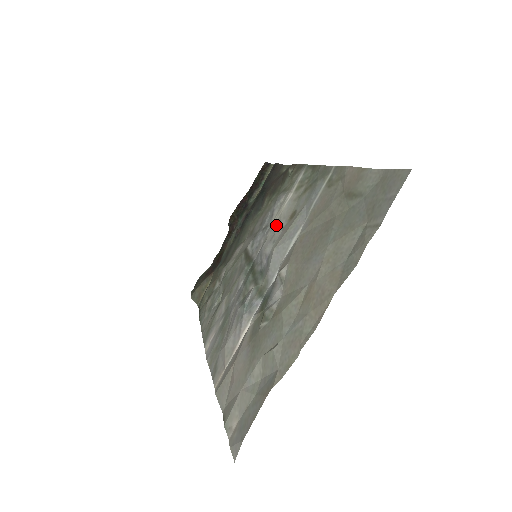
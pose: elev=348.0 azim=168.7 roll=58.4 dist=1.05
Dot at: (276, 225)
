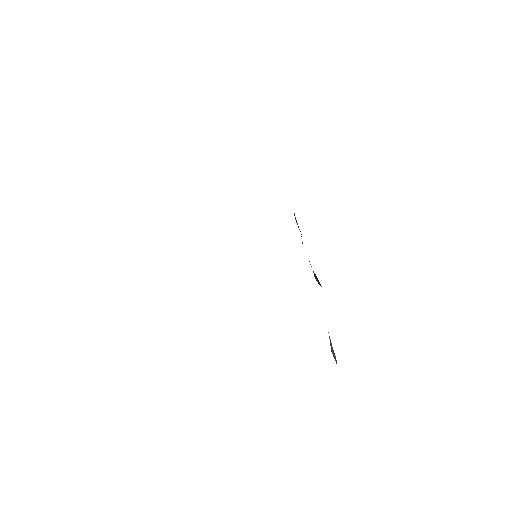
Dot at: occluded
